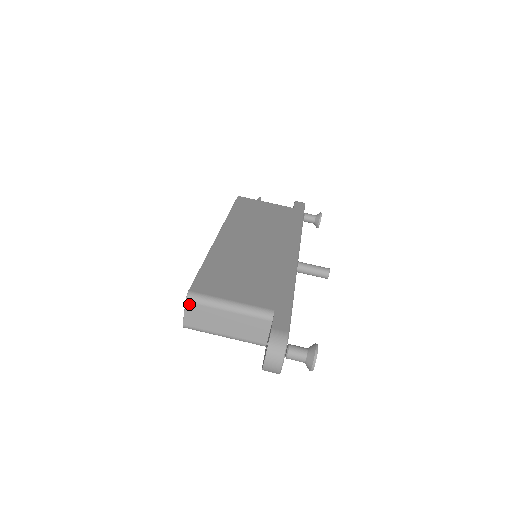
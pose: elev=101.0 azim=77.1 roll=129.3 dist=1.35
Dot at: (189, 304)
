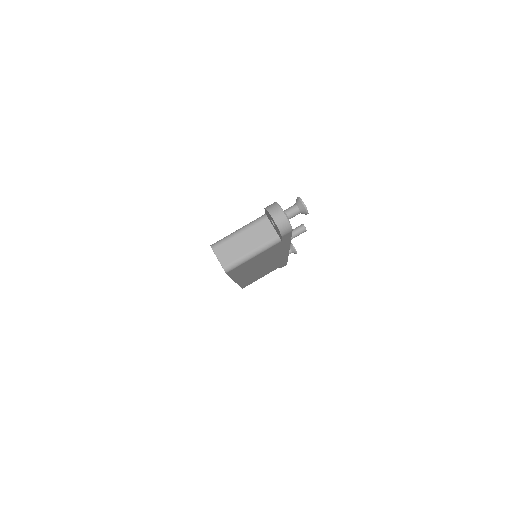
Dot at: (215, 249)
